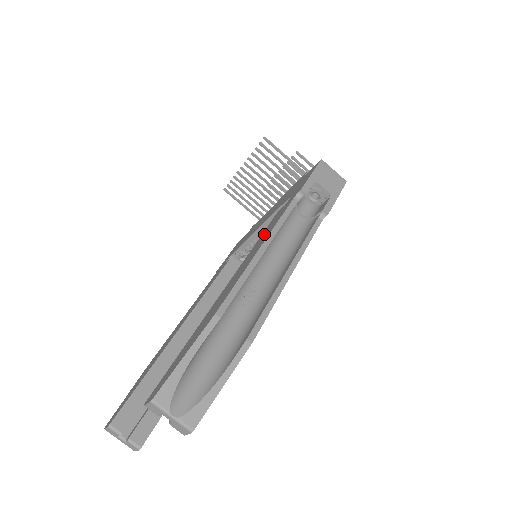
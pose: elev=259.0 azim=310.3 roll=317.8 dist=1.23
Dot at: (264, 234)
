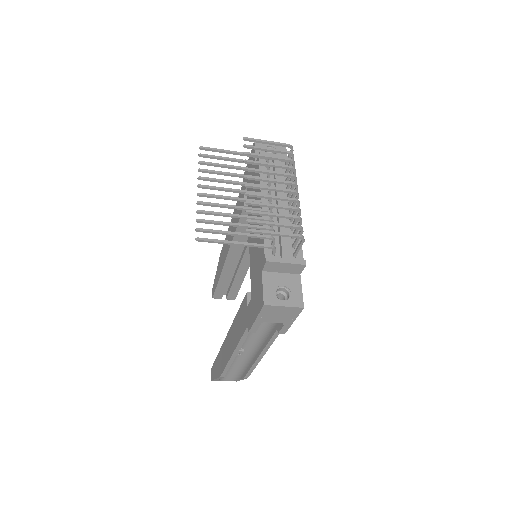
Dot at: (237, 324)
